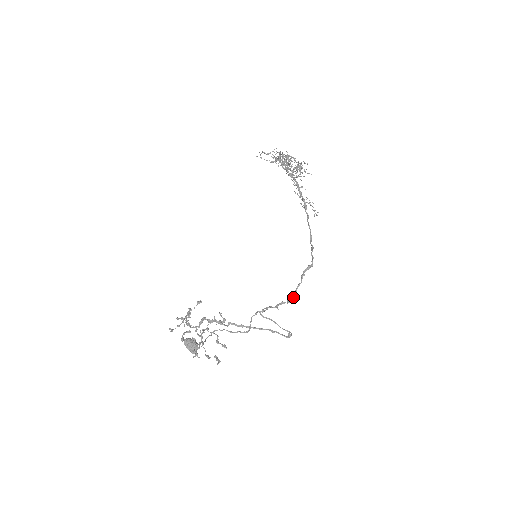
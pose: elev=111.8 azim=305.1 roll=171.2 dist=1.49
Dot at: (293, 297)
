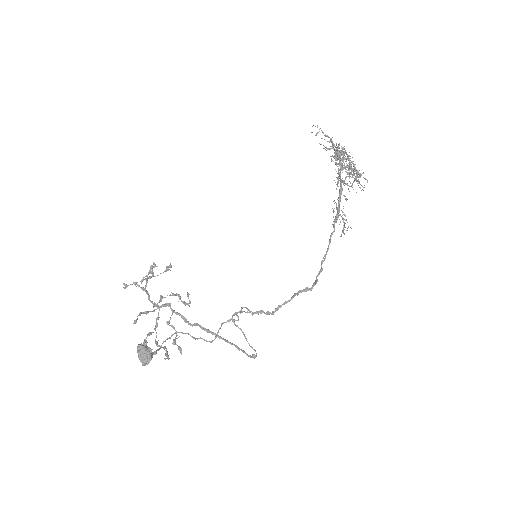
Dot at: (275, 311)
